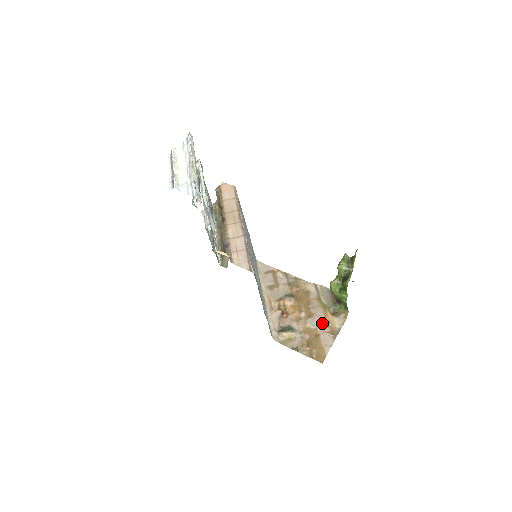
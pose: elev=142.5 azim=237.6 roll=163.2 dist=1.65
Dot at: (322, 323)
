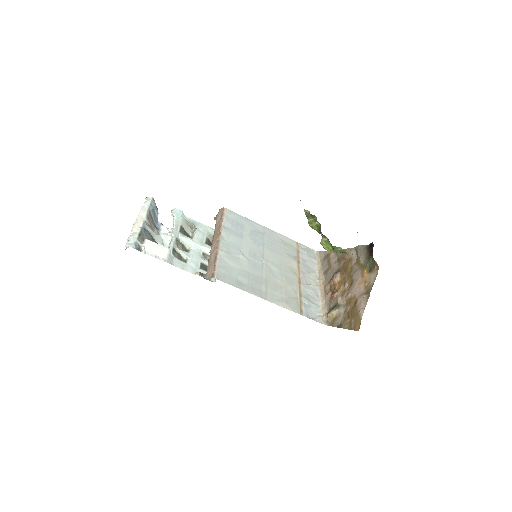
Dot at: (359, 286)
